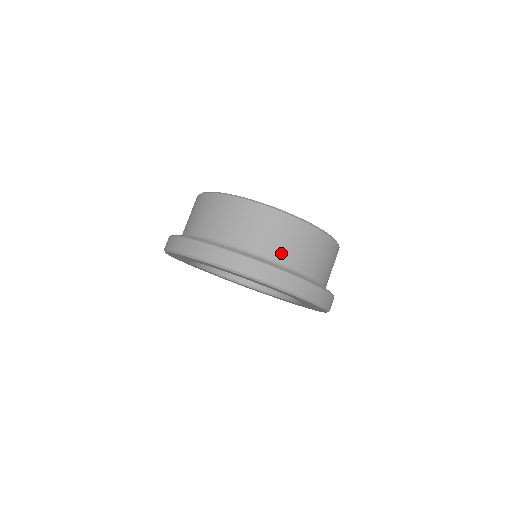
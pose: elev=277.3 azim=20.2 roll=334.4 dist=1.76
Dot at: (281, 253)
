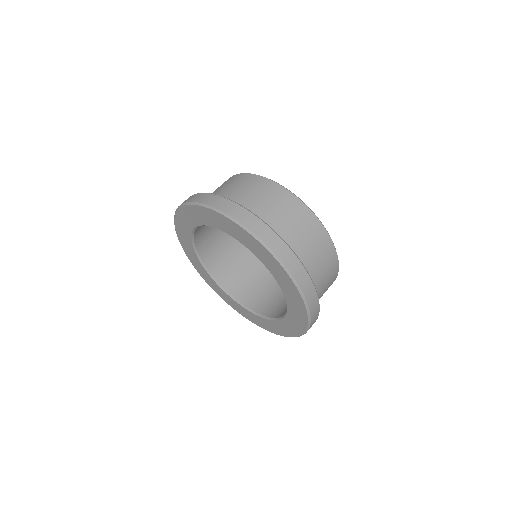
Dot at: (270, 216)
